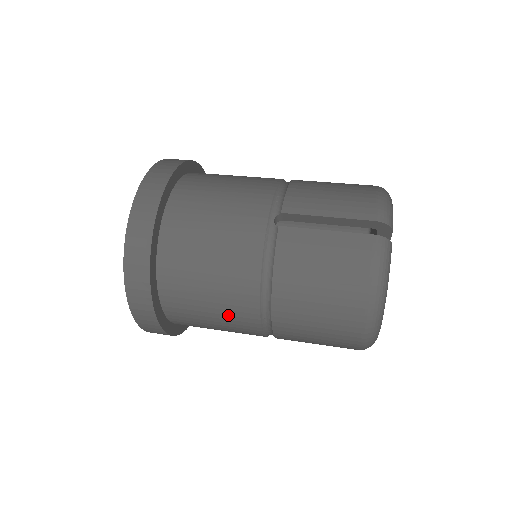
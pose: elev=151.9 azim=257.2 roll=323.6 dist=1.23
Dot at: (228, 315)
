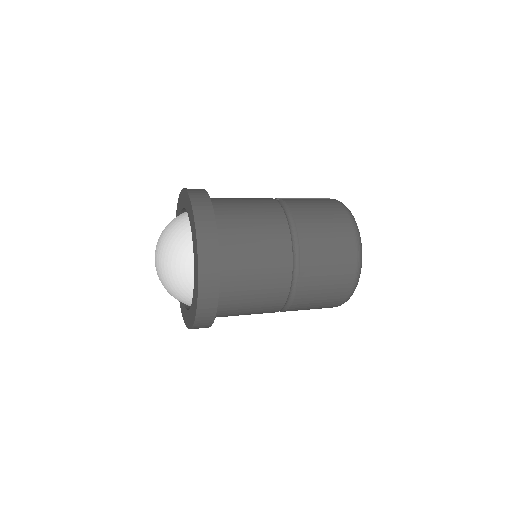
Dot at: (269, 245)
